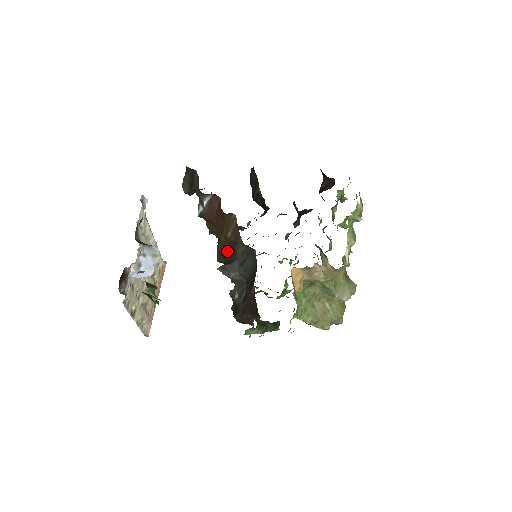
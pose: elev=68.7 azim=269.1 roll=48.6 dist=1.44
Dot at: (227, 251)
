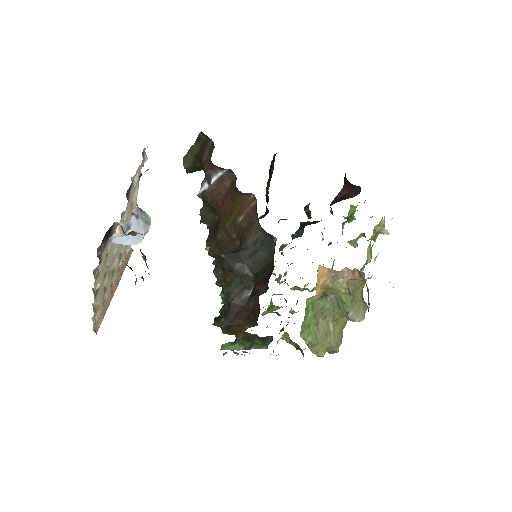
Dot at: (229, 240)
